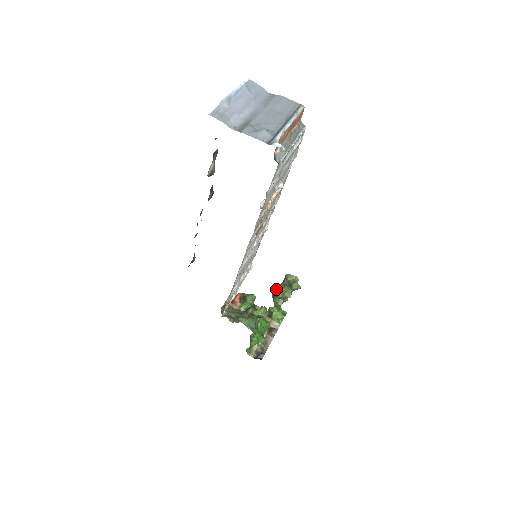
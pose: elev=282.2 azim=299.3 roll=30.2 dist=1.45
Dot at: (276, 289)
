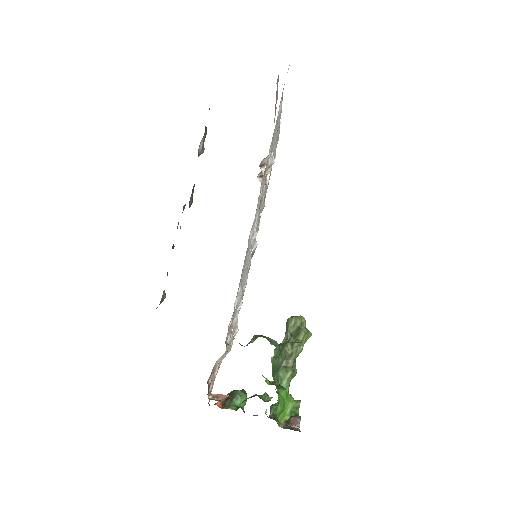
Dot at: occluded
